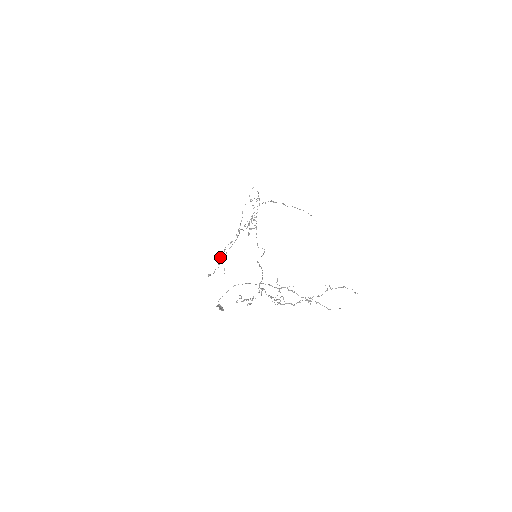
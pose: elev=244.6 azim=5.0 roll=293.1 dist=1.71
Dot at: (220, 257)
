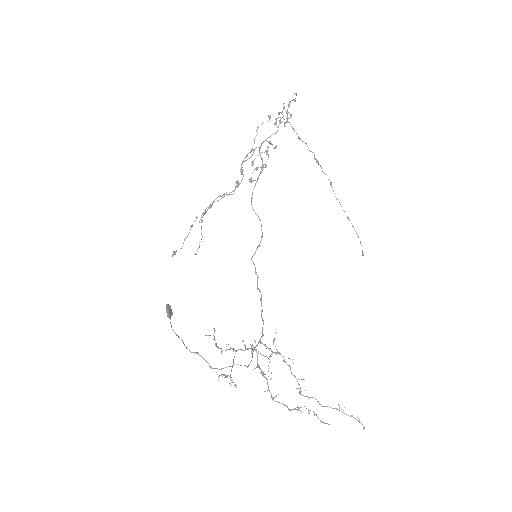
Dot at: (200, 219)
